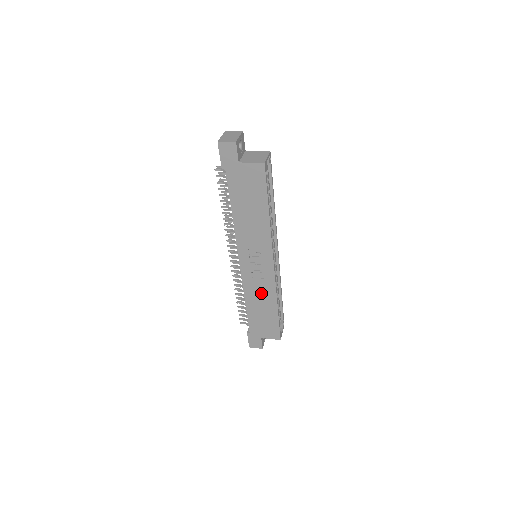
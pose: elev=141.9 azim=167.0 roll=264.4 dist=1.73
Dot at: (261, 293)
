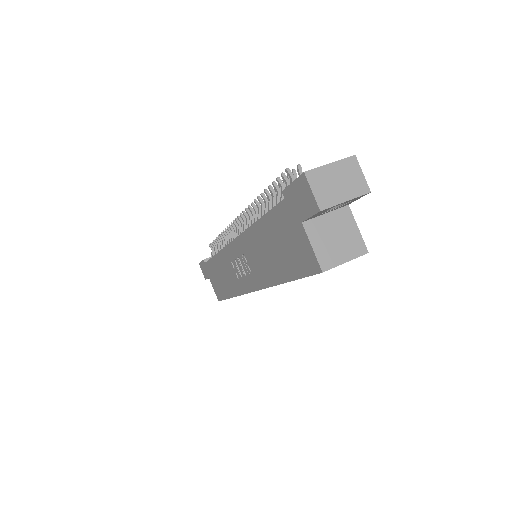
Dot at: (229, 275)
